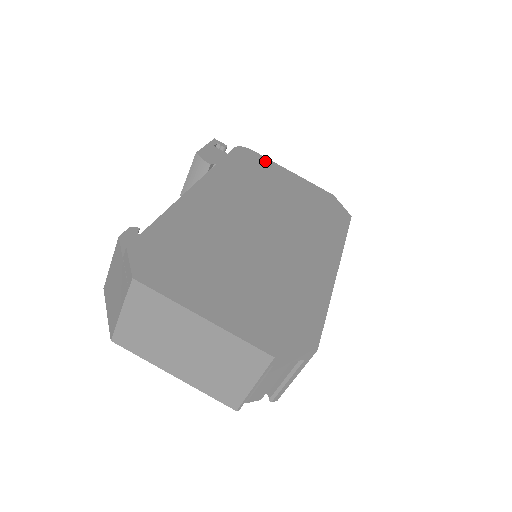
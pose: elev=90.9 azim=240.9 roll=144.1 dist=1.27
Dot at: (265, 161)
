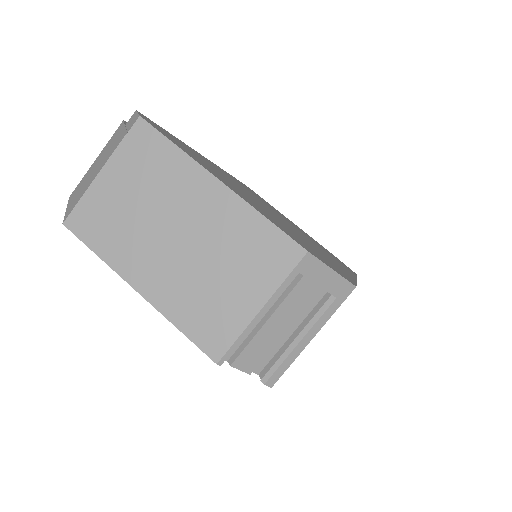
Dot at: occluded
